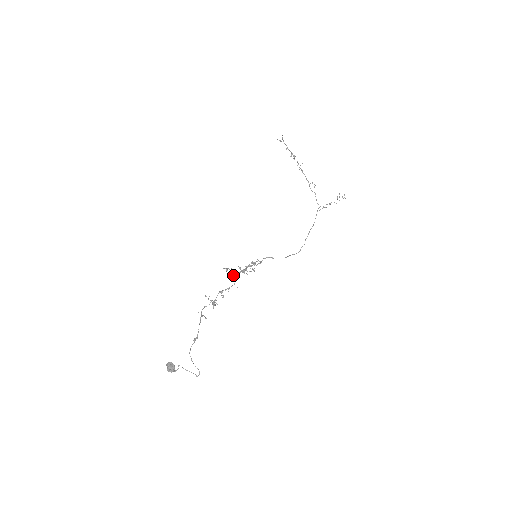
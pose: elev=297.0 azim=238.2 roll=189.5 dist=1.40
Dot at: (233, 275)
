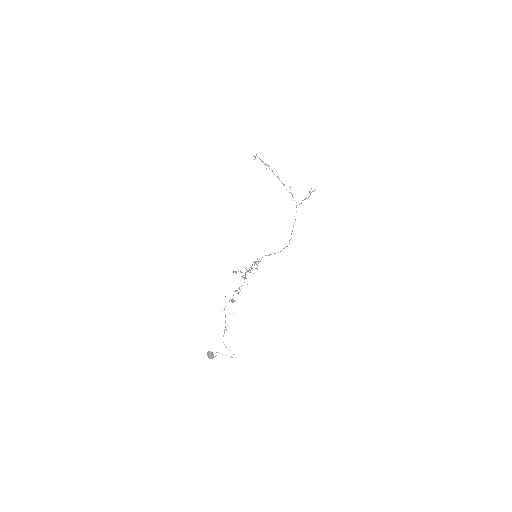
Dot at: (242, 276)
